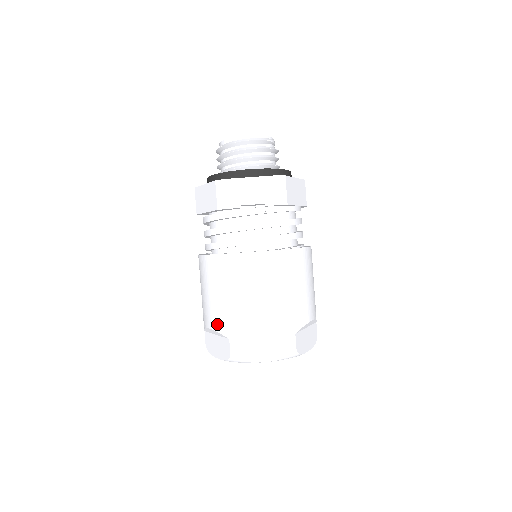
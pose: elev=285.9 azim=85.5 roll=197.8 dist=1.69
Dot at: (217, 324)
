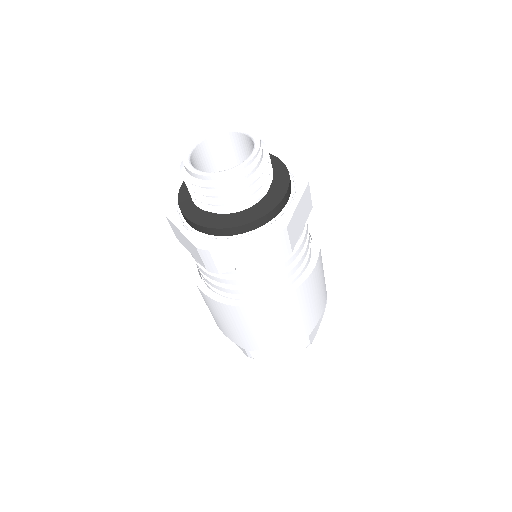
Dot at: (230, 337)
